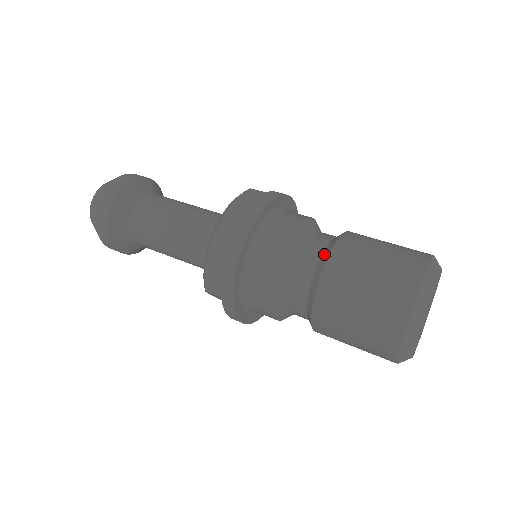
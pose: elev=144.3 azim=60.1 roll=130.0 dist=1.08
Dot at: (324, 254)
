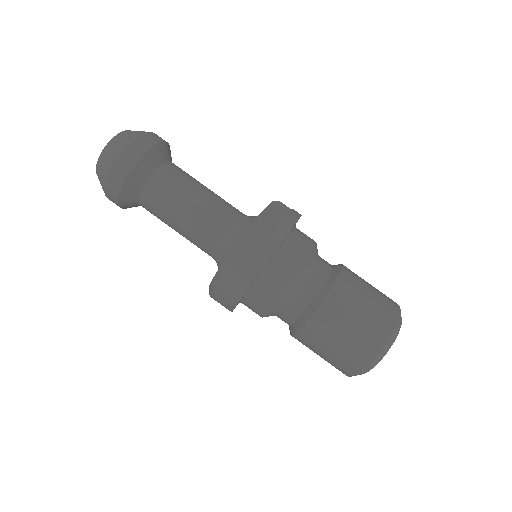
Dot at: (309, 308)
